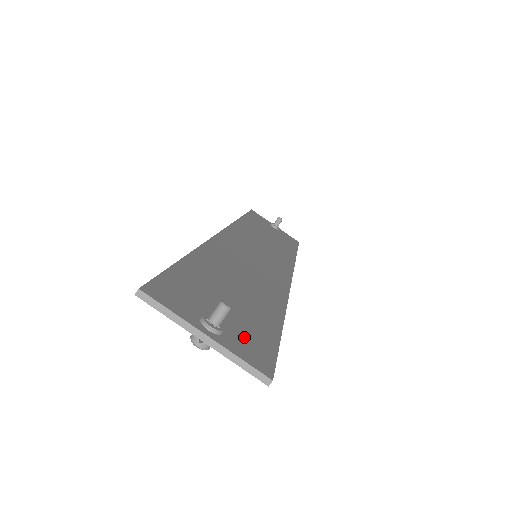
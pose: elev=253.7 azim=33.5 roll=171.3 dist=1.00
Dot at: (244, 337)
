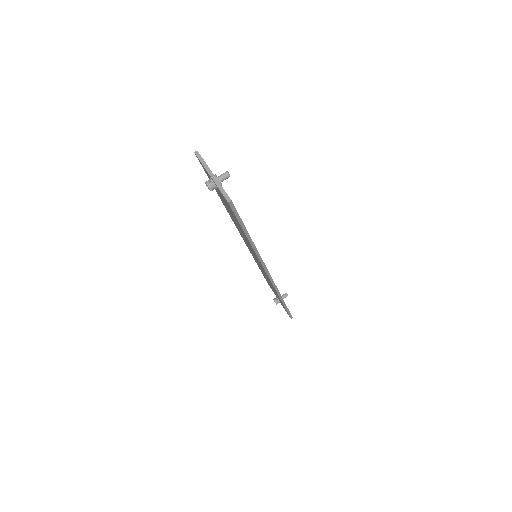
Dot at: occluded
